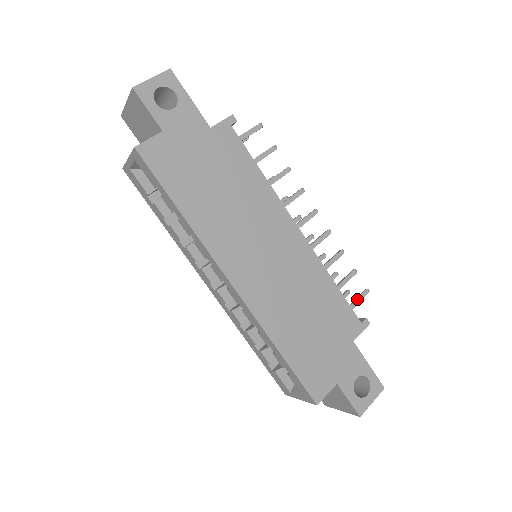
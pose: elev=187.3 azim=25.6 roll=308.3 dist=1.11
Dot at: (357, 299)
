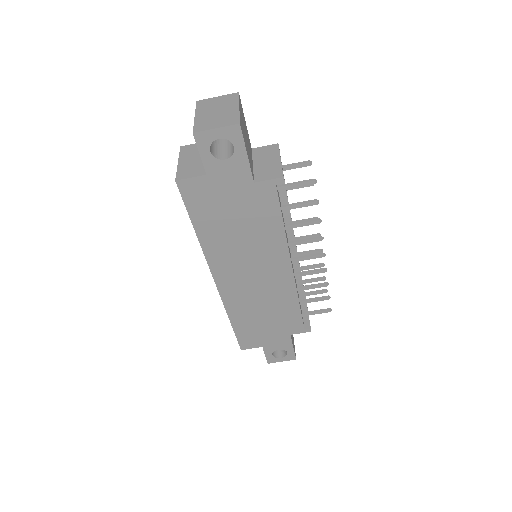
Dot at: (317, 312)
